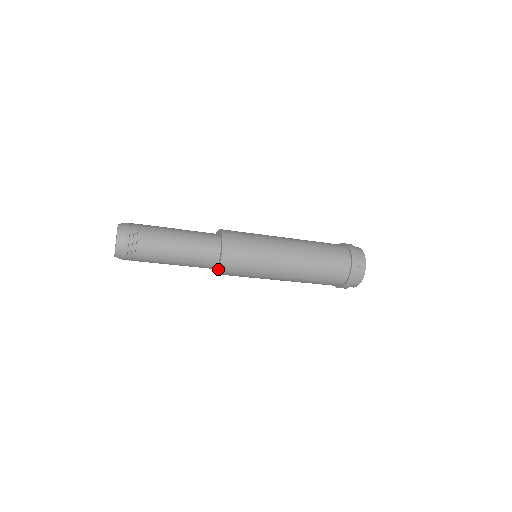
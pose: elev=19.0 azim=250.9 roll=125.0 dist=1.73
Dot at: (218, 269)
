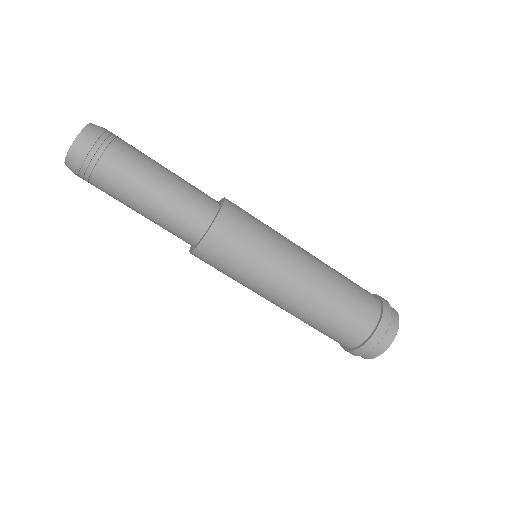
Dot at: (223, 202)
